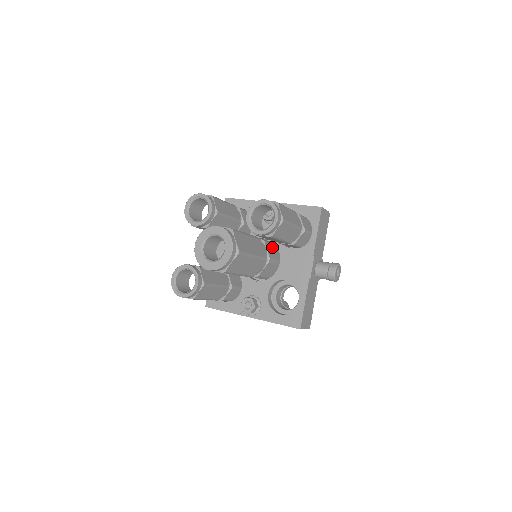
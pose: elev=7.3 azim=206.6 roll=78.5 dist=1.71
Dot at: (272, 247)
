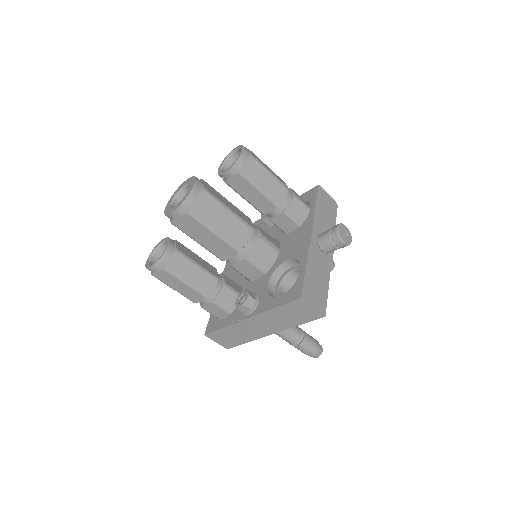
Dot at: (270, 237)
